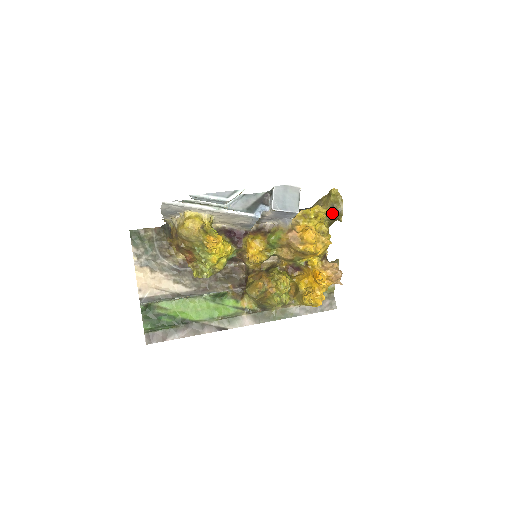
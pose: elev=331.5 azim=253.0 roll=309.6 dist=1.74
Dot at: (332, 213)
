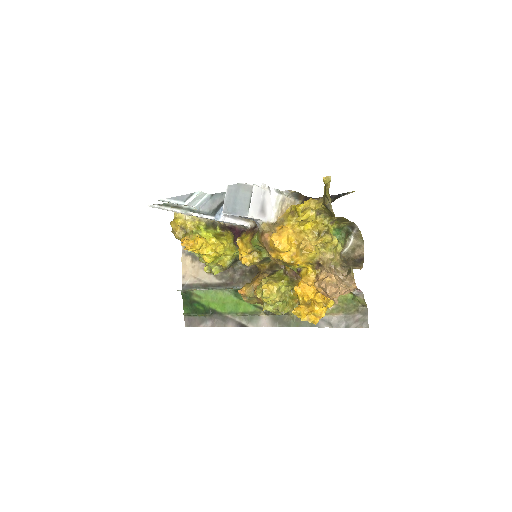
Dot at: (325, 209)
